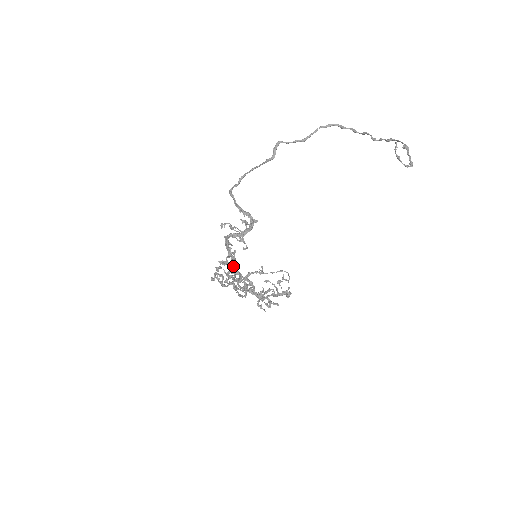
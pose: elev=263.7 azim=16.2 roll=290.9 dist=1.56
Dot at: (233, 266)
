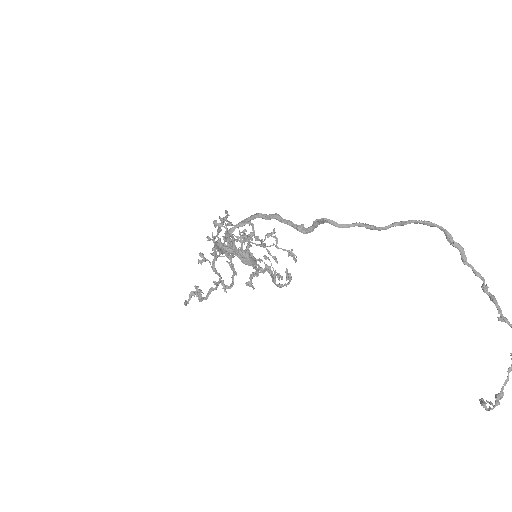
Dot at: occluded
